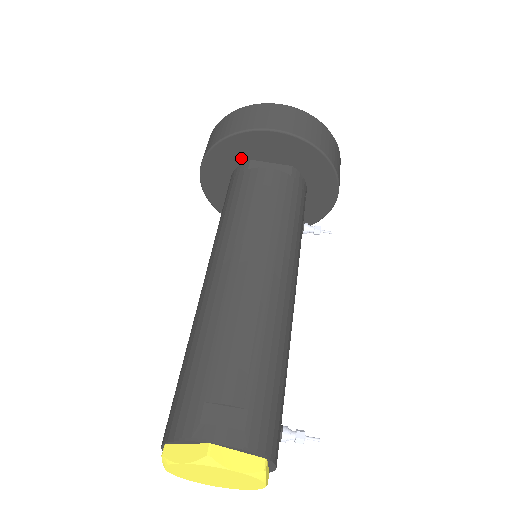
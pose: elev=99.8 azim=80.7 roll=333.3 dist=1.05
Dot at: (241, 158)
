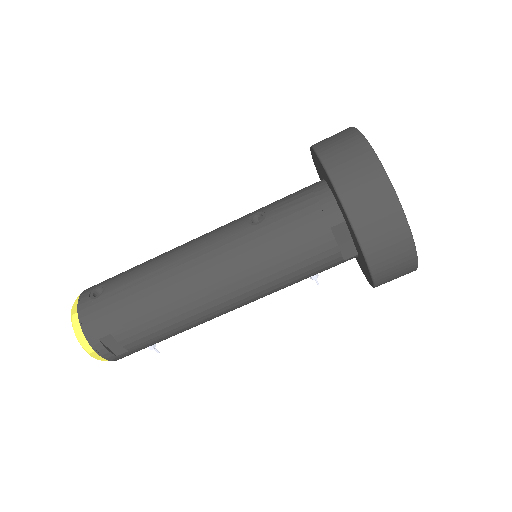
Dot at: occluded
